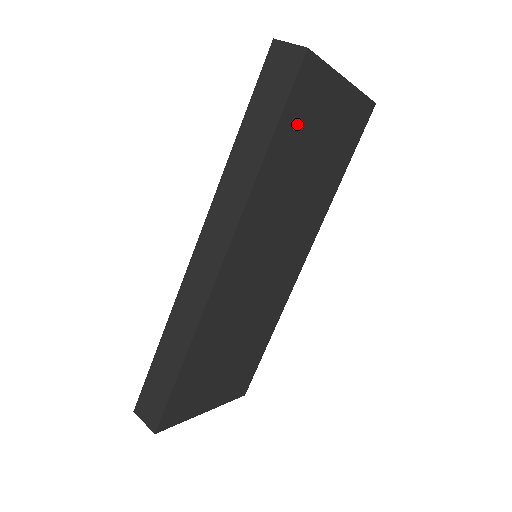
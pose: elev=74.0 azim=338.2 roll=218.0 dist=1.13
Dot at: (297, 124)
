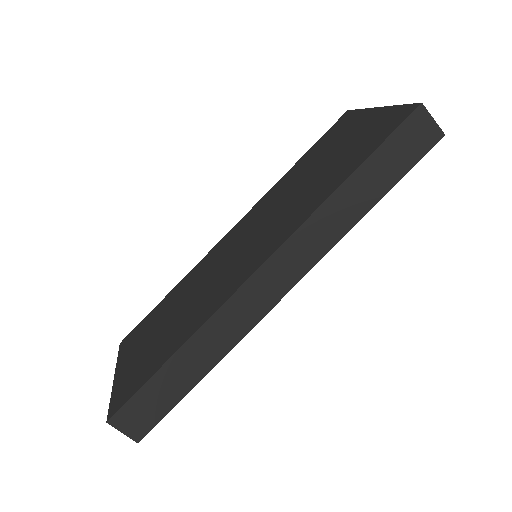
Dot at: occluded
